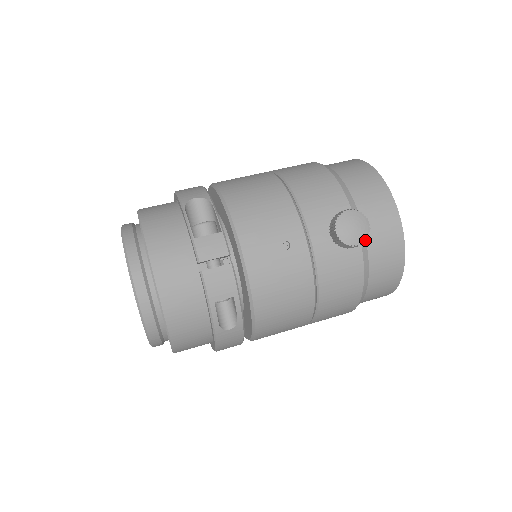
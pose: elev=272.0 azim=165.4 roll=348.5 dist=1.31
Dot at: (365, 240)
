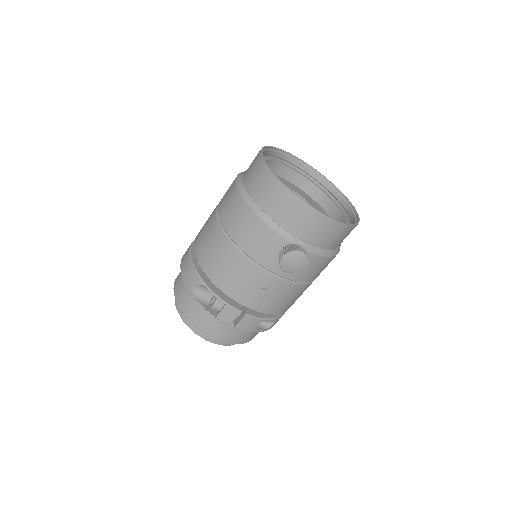
Dot at: (307, 262)
